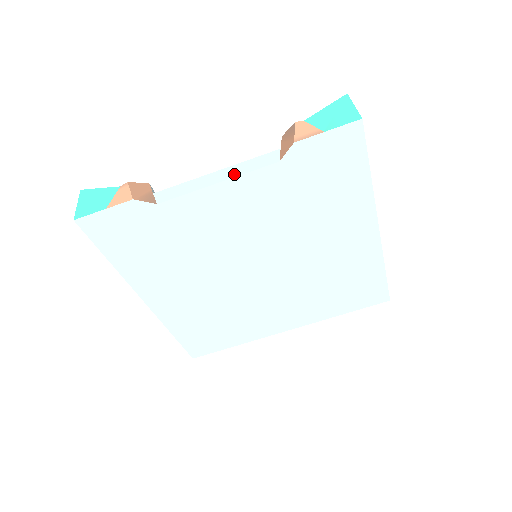
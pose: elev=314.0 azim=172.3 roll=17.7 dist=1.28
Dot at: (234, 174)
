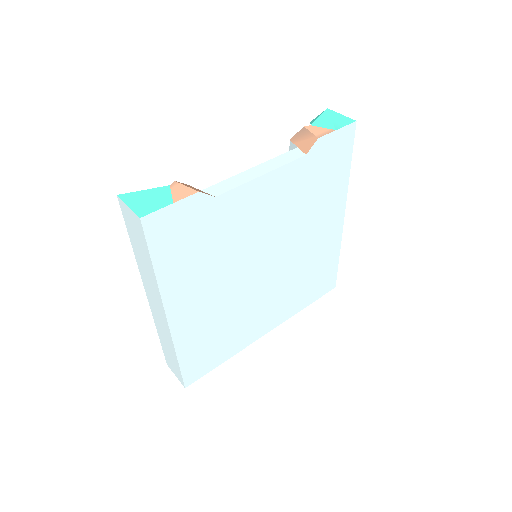
Dot at: (273, 167)
